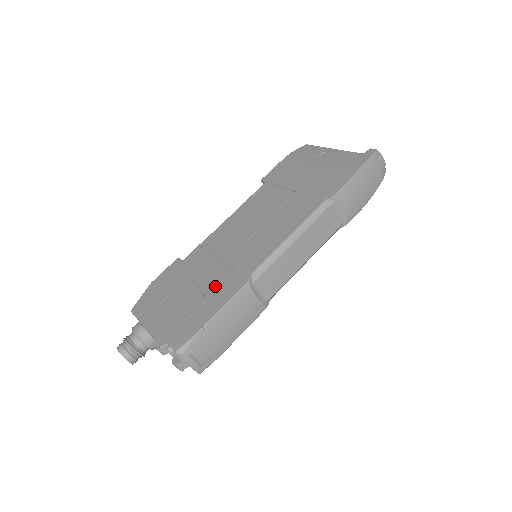
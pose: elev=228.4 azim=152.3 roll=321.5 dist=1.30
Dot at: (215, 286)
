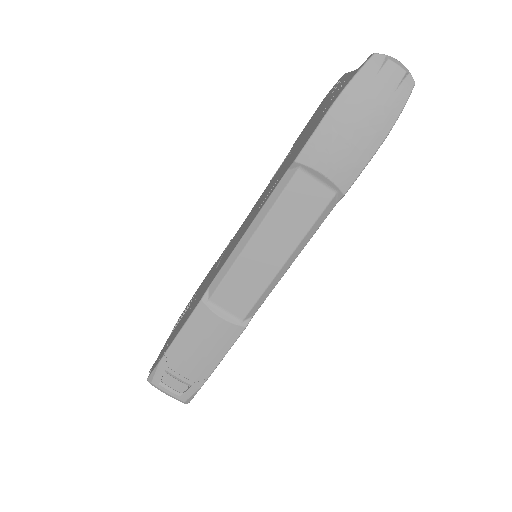
Dot at: (195, 302)
